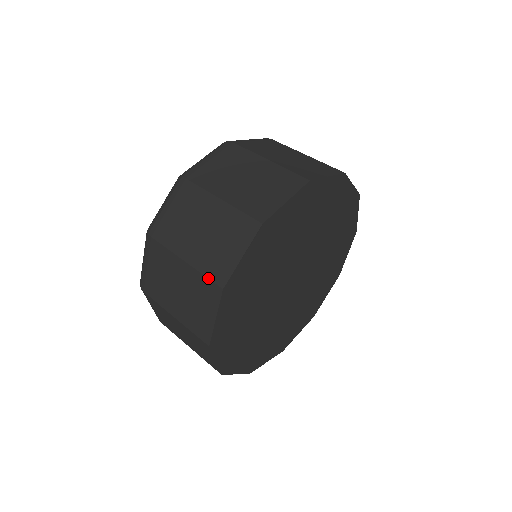
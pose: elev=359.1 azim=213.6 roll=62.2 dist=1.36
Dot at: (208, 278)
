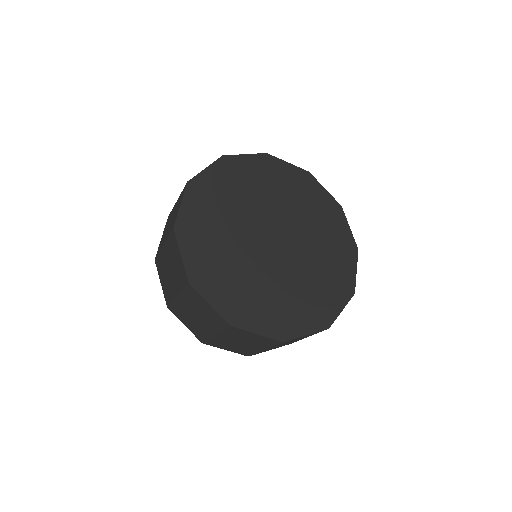
Dot at: (169, 235)
